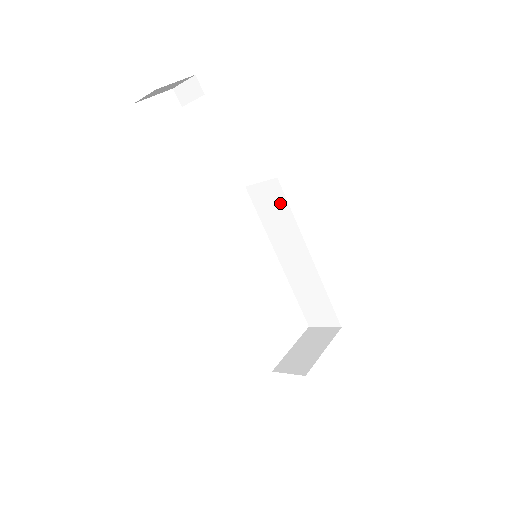
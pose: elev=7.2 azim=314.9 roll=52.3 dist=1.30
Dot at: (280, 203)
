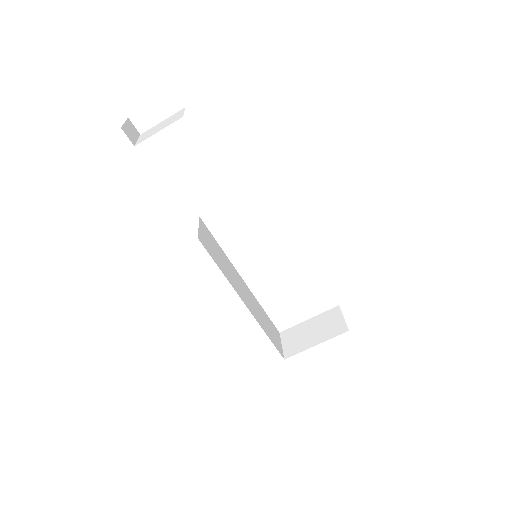
Dot at: occluded
